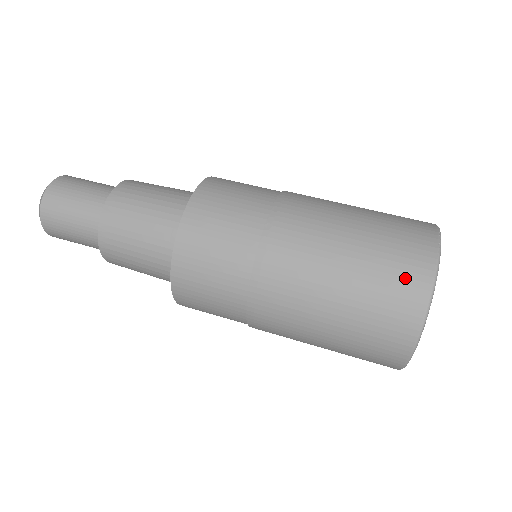
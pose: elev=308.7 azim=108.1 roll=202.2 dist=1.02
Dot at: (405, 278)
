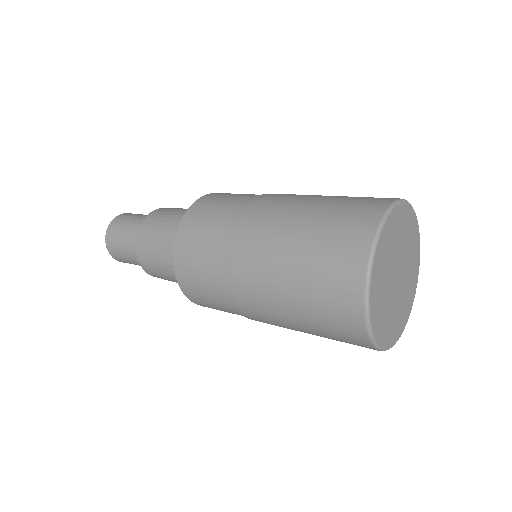
Dot at: occluded
